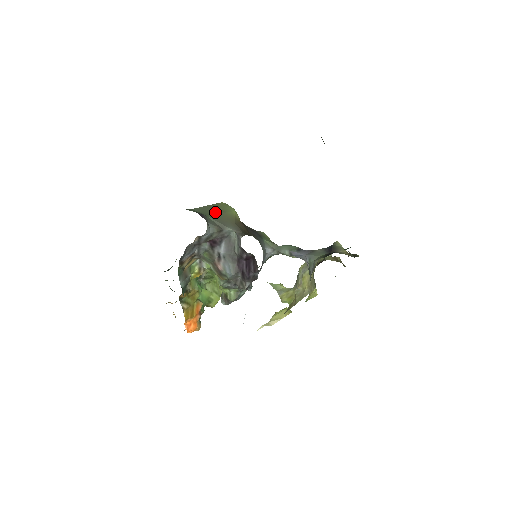
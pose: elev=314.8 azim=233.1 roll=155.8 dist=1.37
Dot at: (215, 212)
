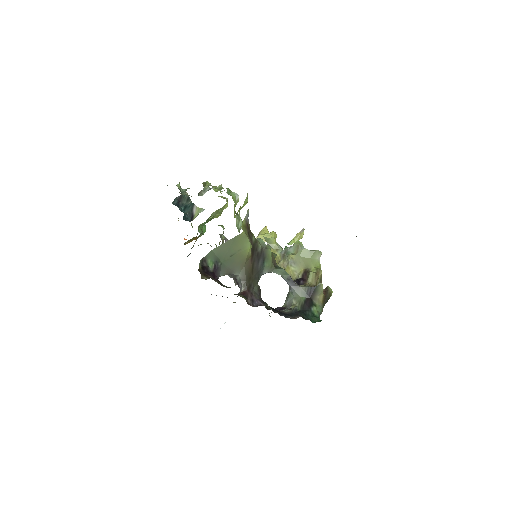
Dot at: (231, 254)
